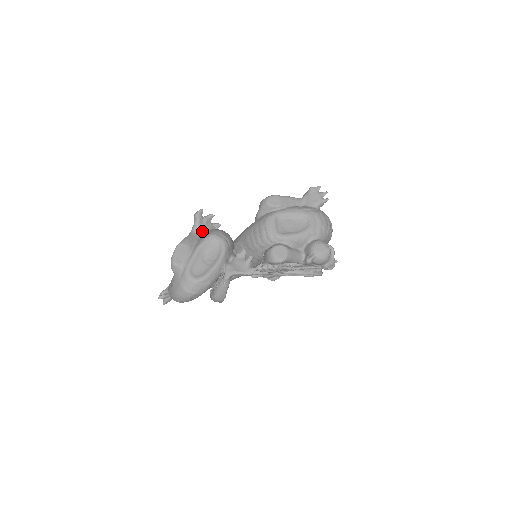
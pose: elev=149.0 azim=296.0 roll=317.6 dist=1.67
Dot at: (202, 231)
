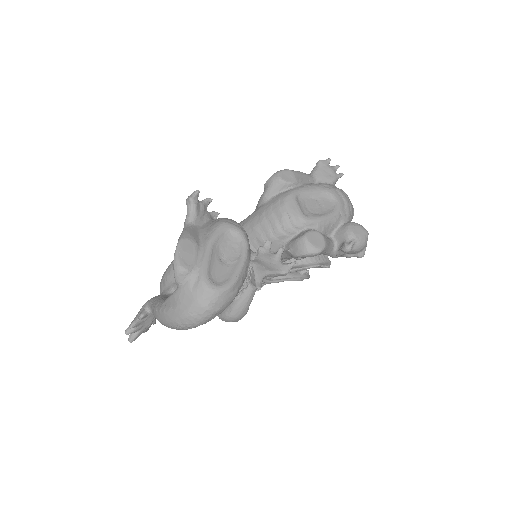
Dot at: (201, 222)
